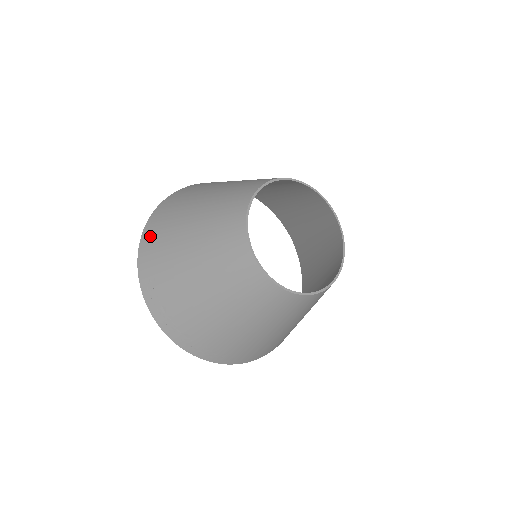
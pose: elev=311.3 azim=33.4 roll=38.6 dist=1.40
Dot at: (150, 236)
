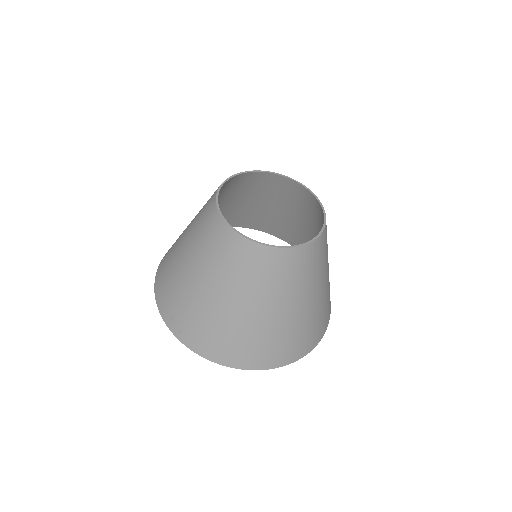
Dot at: occluded
